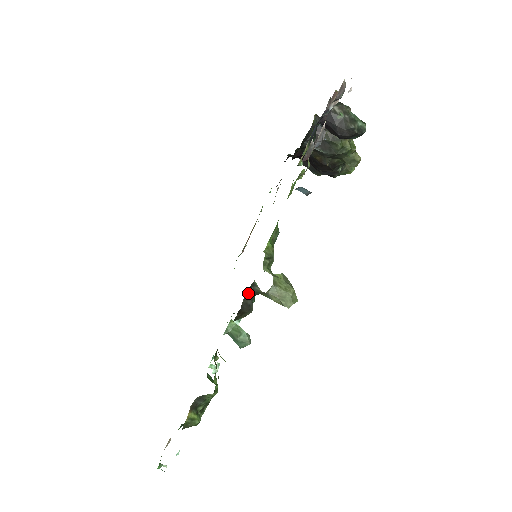
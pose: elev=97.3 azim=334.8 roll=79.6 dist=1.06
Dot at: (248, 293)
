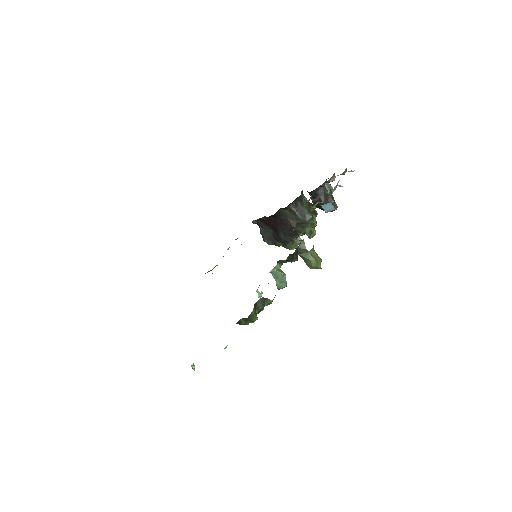
Dot at: (299, 246)
